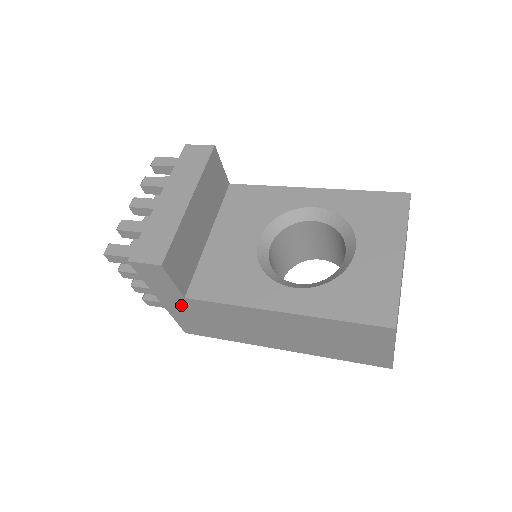
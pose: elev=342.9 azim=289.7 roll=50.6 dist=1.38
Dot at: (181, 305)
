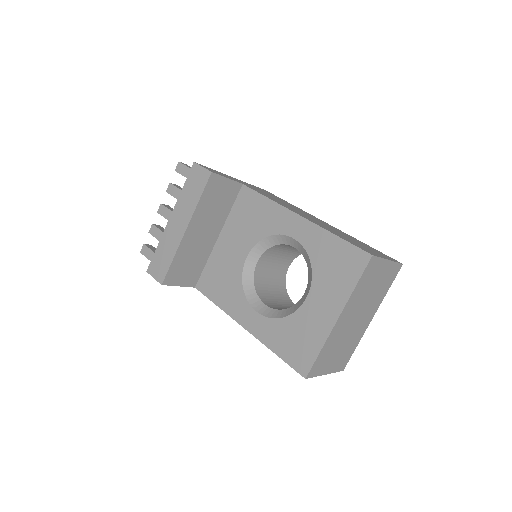
Dot at: occluded
